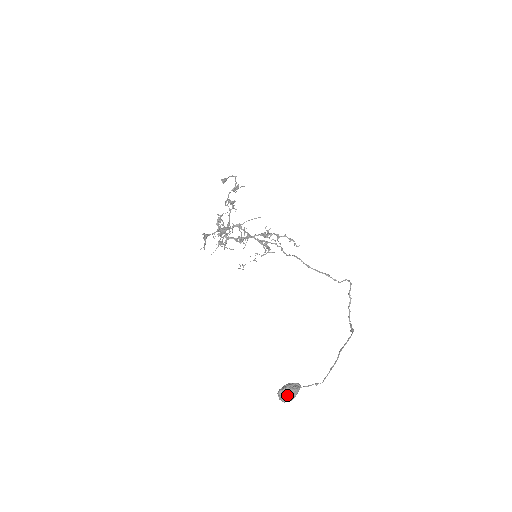
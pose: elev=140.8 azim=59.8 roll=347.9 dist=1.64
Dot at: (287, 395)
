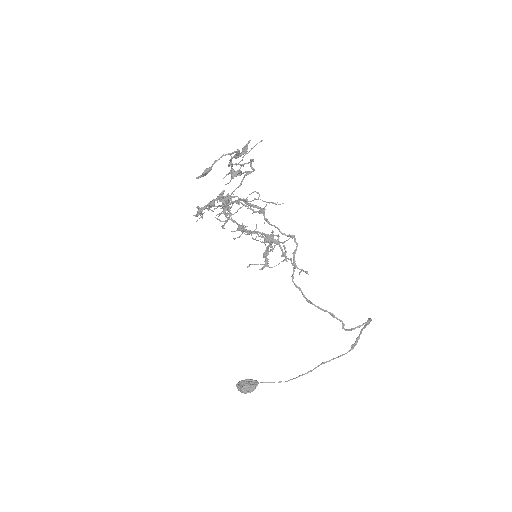
Dot at: occluded
